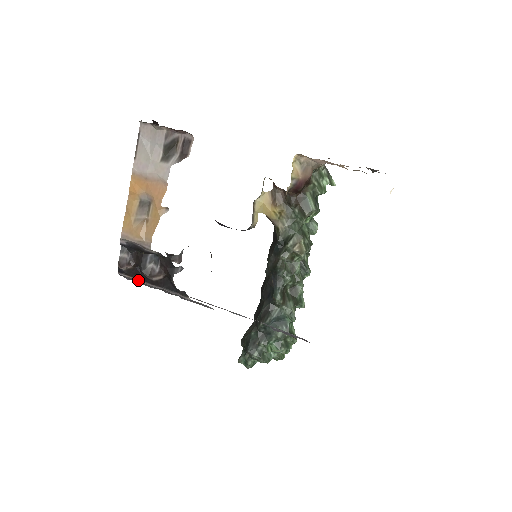
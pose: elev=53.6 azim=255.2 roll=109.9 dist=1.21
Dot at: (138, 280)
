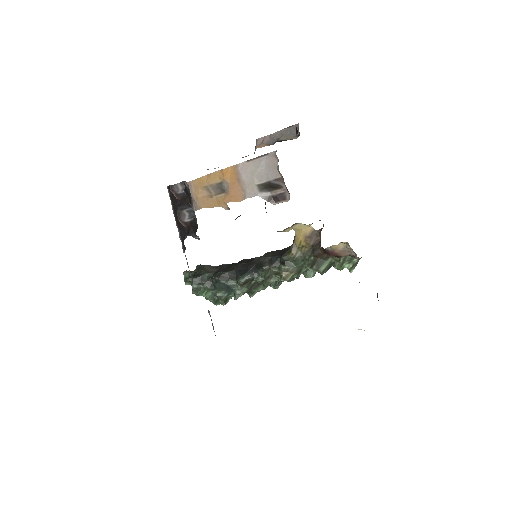
Dot at: (172, 205)
